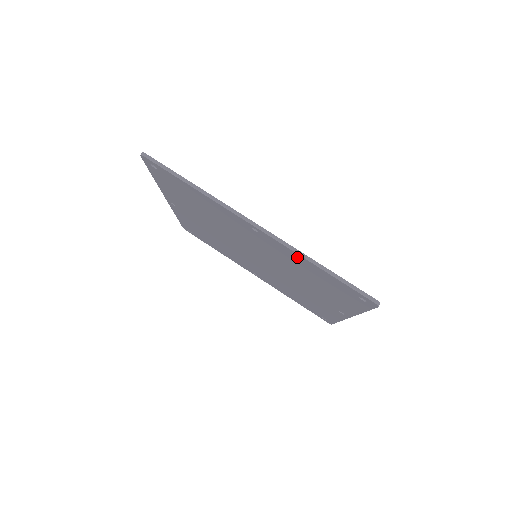
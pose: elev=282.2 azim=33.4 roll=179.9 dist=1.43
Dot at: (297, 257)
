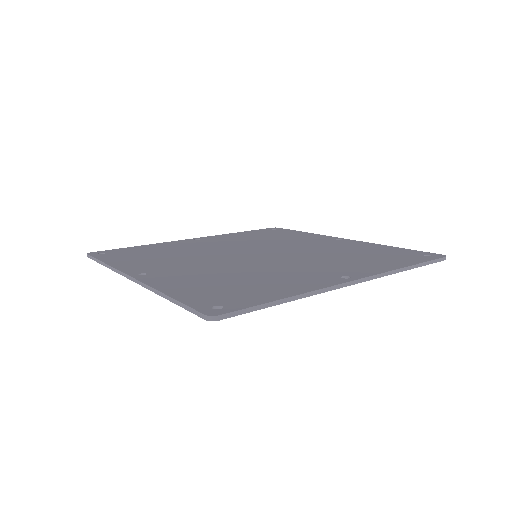
Dot at: occluded
